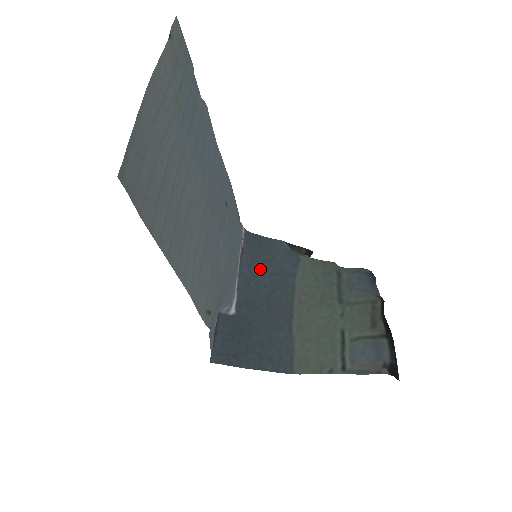
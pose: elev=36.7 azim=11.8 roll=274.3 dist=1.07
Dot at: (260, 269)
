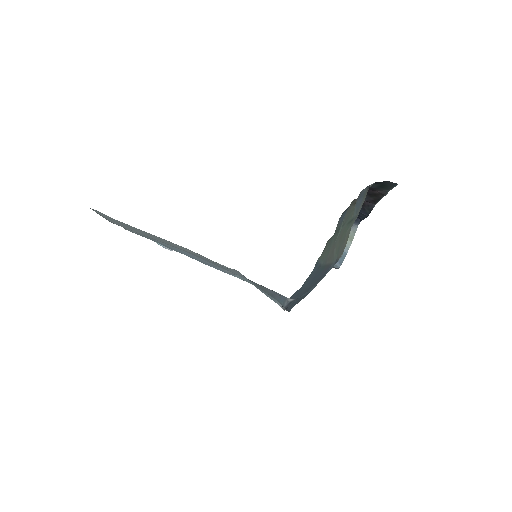
Dot at: (301, 288)
